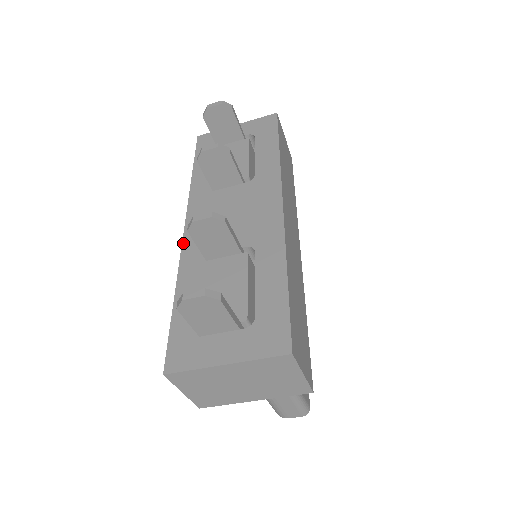
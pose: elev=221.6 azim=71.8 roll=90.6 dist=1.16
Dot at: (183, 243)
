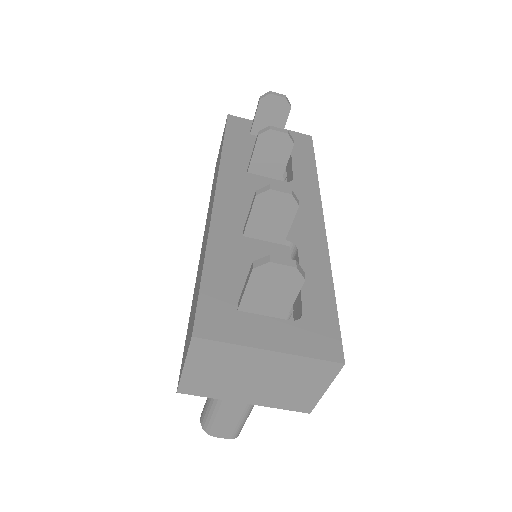
Dot at: (214, 207)
